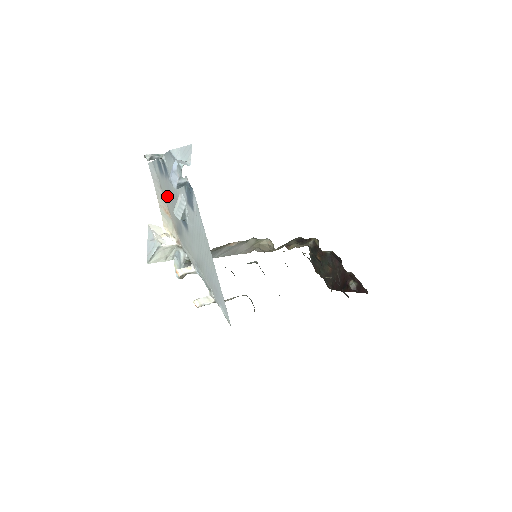
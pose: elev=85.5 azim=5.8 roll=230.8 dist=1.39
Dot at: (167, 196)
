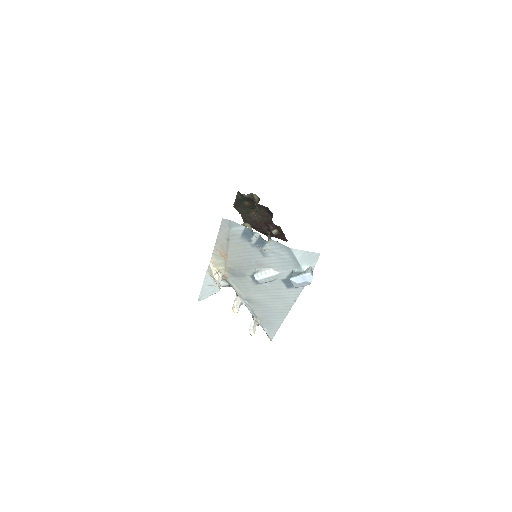
Dot at: (237, 251)
